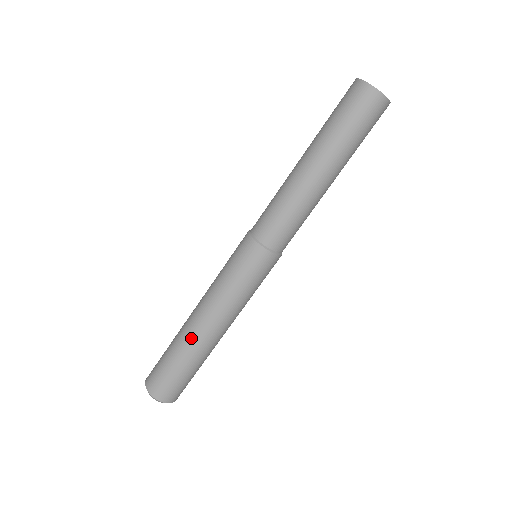
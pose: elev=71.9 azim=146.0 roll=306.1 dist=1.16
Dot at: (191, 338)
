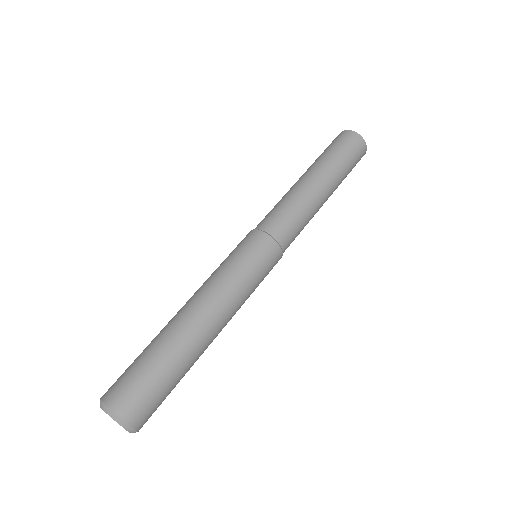
Dot at: (171, 323)
